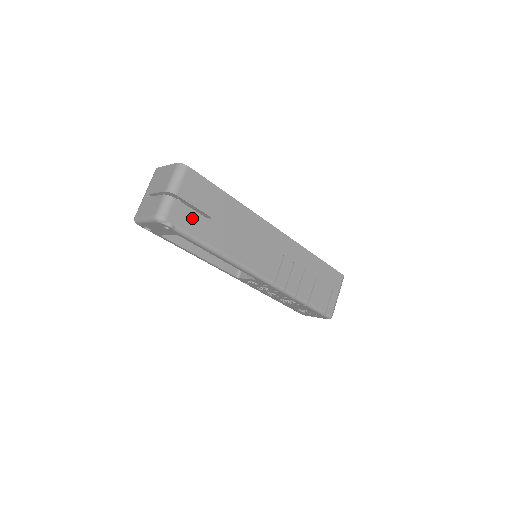
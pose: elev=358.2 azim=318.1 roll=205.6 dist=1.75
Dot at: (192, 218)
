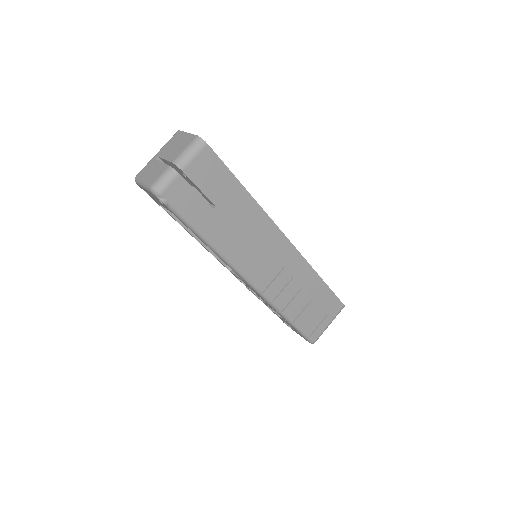
Dot at: (192, 200)
